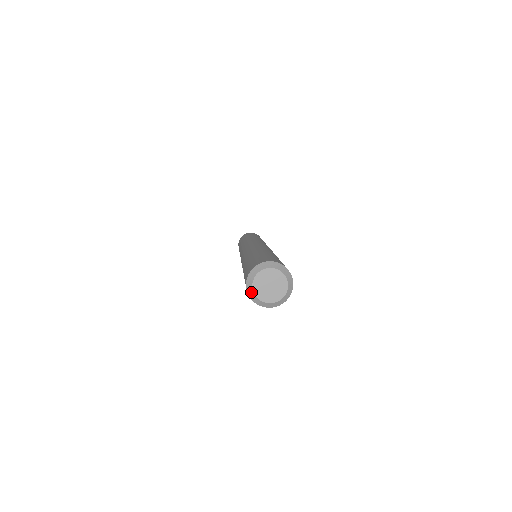
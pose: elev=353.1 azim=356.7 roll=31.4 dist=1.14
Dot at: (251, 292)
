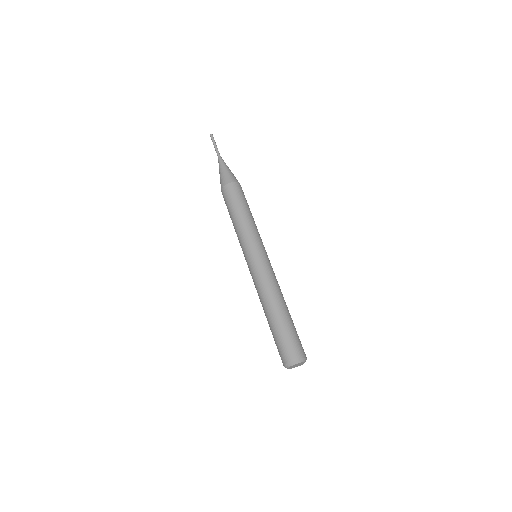
Dot at: (288, 368)
